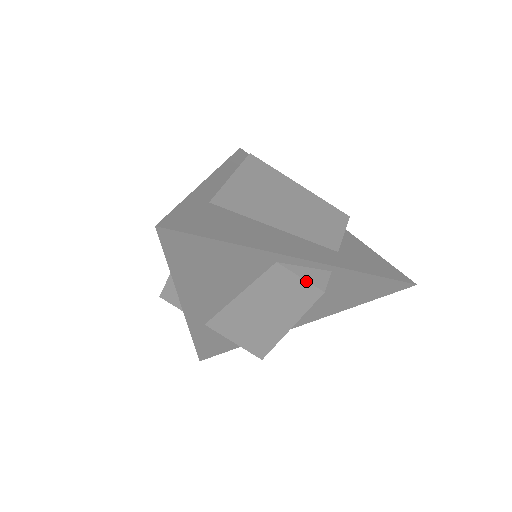
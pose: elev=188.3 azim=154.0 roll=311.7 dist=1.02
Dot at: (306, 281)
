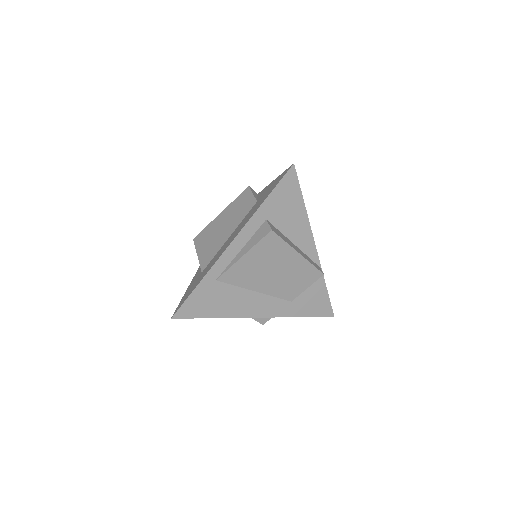
Dot at: (255, 320)
